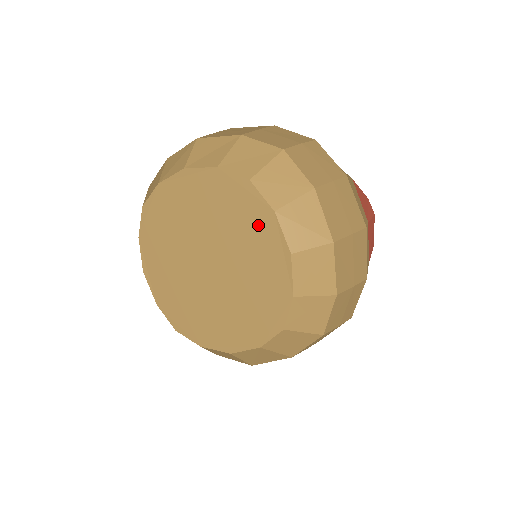
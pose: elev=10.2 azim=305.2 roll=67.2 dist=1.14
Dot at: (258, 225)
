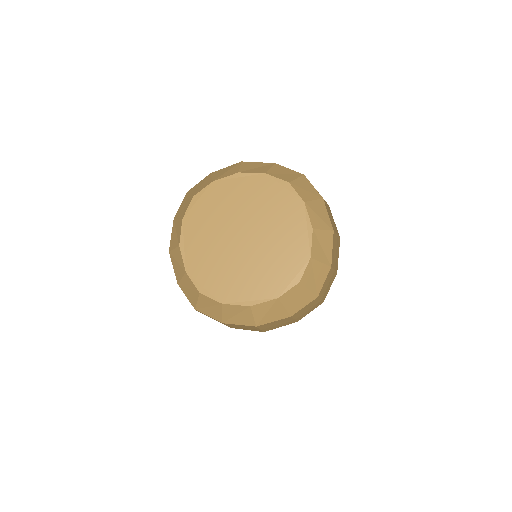
Dot at: (291, 210)
